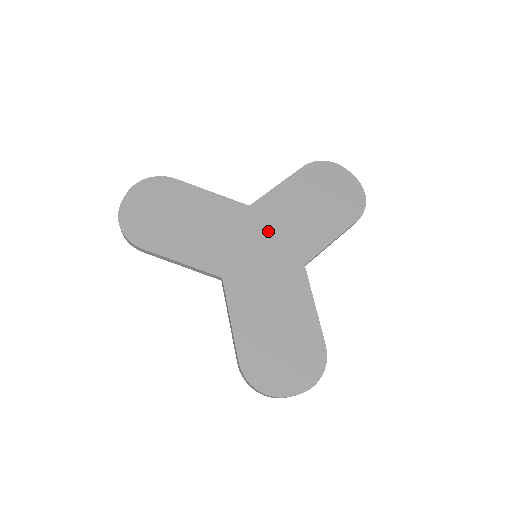
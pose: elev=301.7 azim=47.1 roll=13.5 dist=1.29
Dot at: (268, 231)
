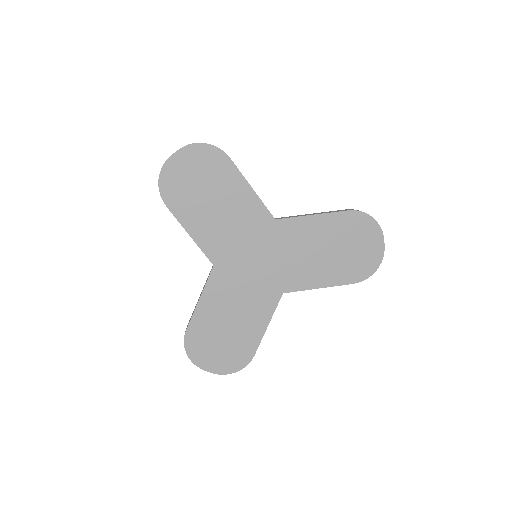
Dot at: (275, 250)
